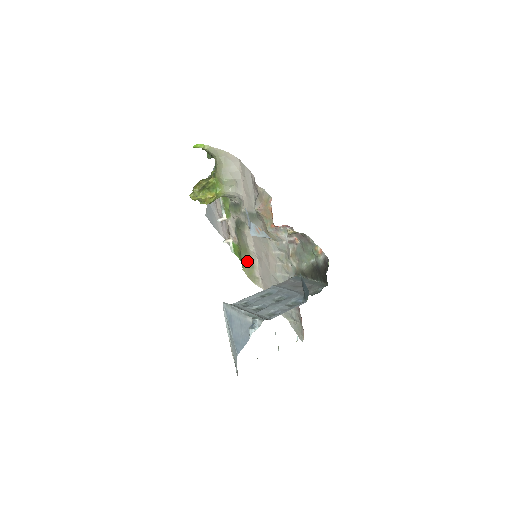
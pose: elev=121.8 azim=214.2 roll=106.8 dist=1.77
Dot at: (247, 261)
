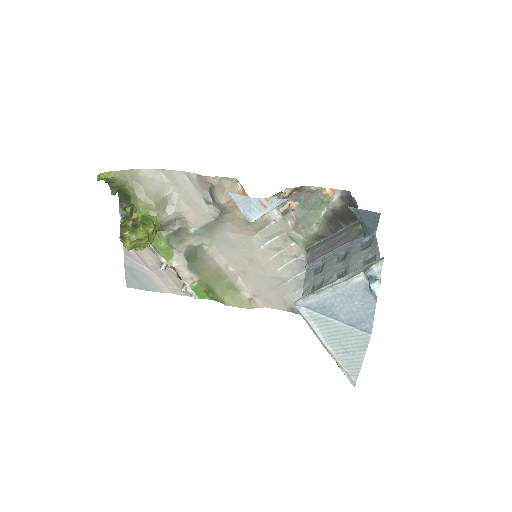
Dot at: (226, 290)
